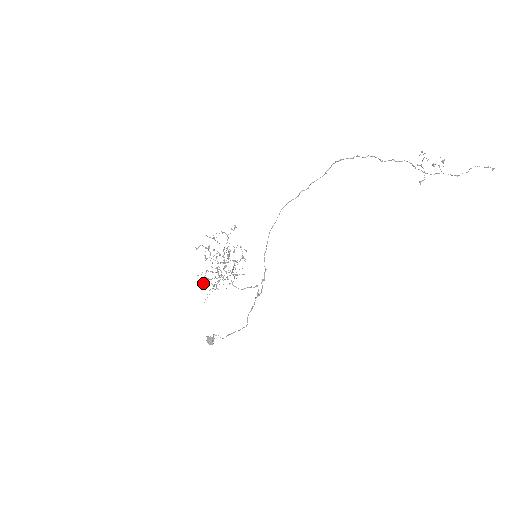
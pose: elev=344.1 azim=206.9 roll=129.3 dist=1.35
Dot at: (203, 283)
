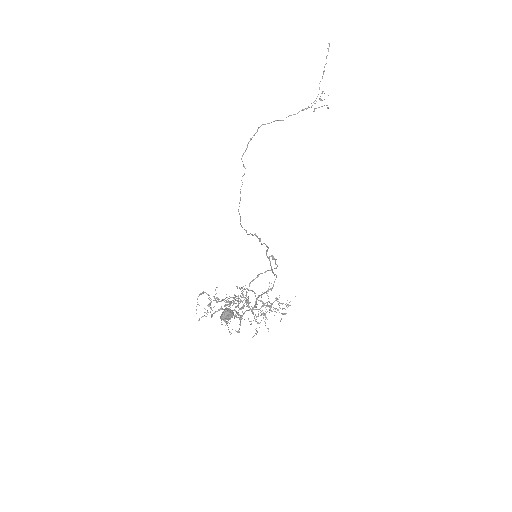
Dot at: occluded
